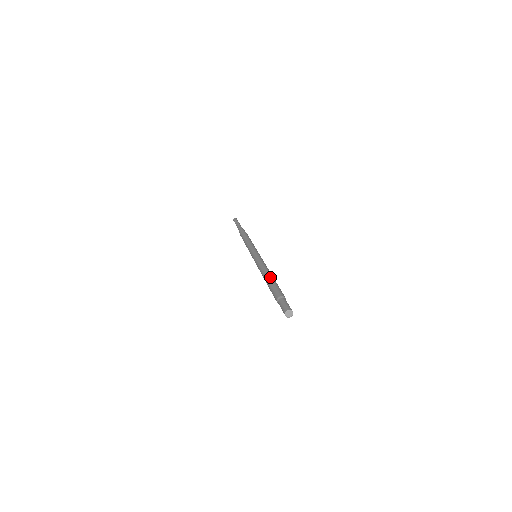
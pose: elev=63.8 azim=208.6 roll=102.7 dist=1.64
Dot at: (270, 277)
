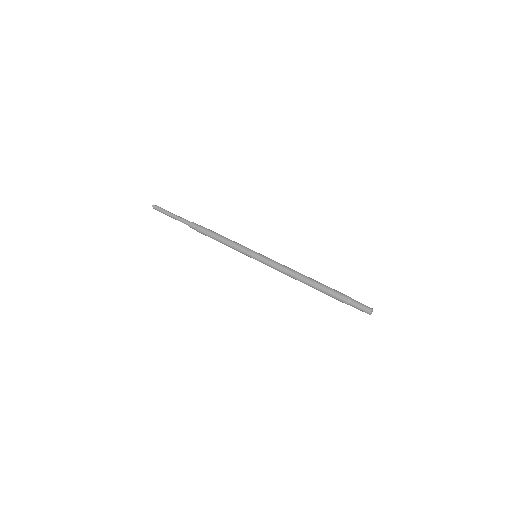
Dot at: (315, 280)
